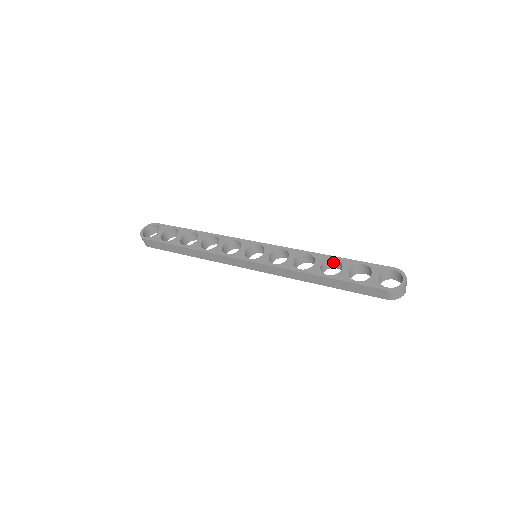
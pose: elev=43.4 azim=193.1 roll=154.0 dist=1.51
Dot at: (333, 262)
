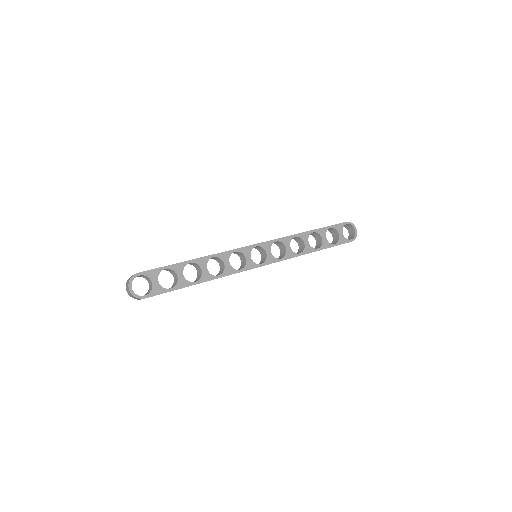
Dot at: occluded
